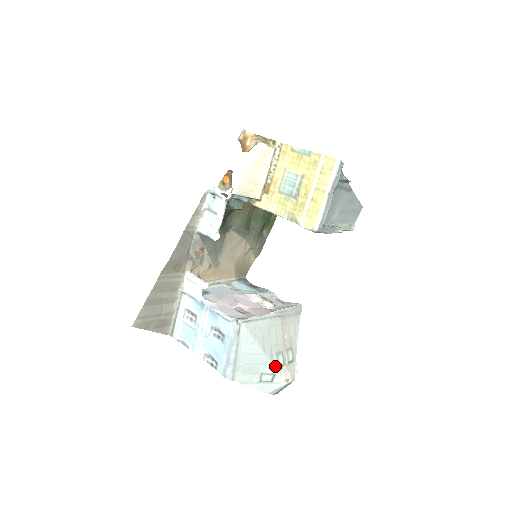
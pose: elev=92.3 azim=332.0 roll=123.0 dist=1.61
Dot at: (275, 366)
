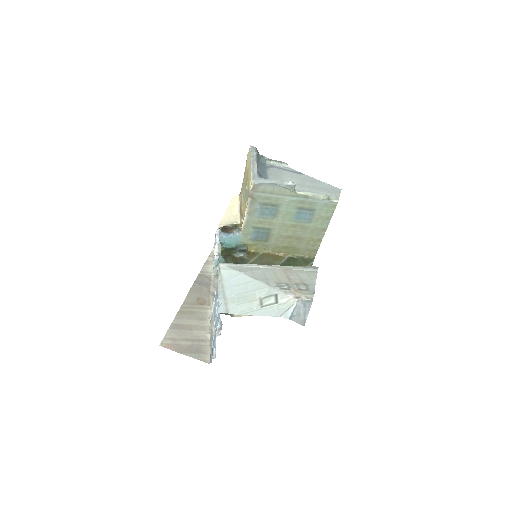
Dot at: (274, 288)
